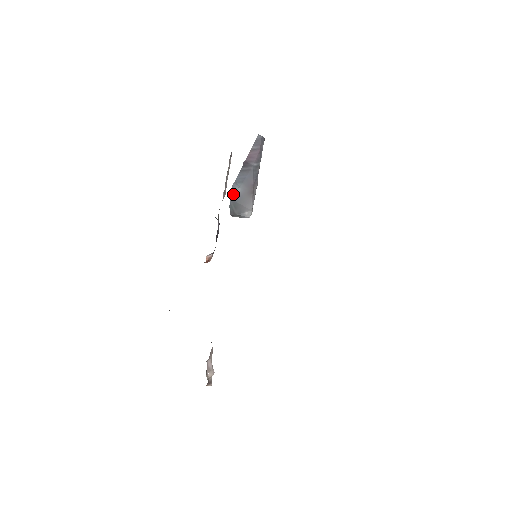
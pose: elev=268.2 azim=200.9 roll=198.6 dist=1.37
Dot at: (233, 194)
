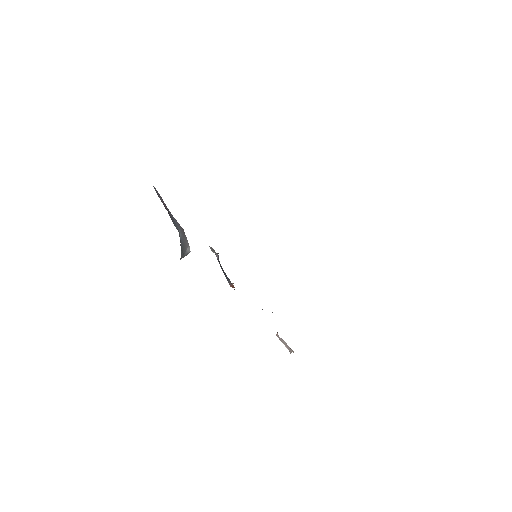
Dot at: (180, 239)
